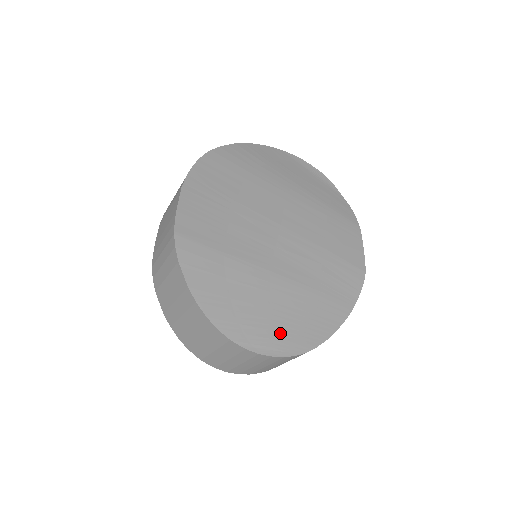
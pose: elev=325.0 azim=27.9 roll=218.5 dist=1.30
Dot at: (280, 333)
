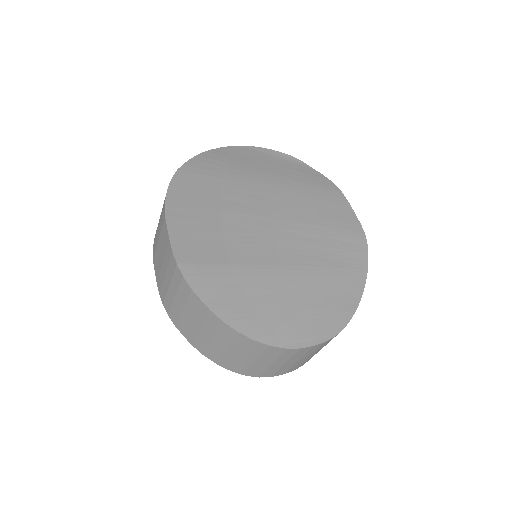
Dot at: (312, 321)
